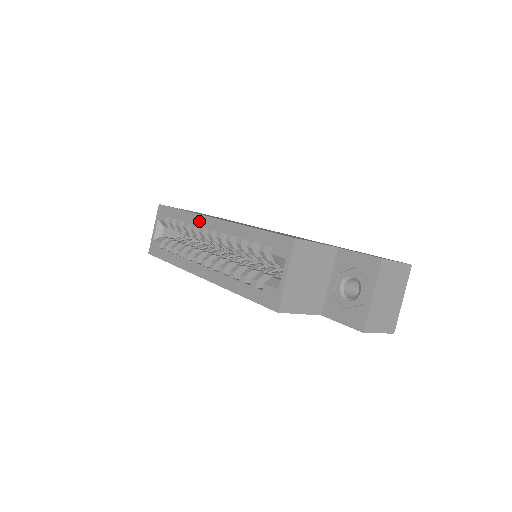
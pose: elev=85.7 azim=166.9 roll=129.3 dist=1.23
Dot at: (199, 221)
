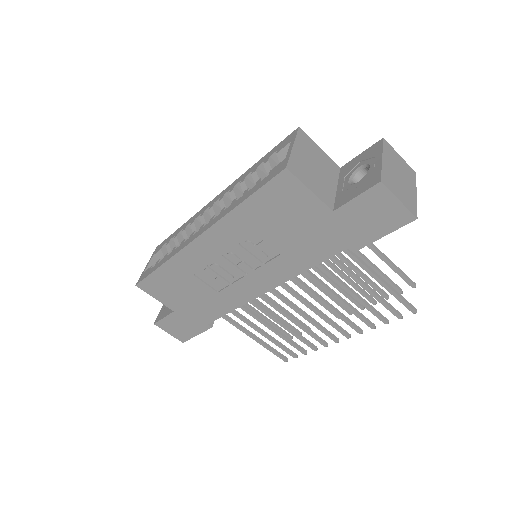
Dot at: (200, 212)
